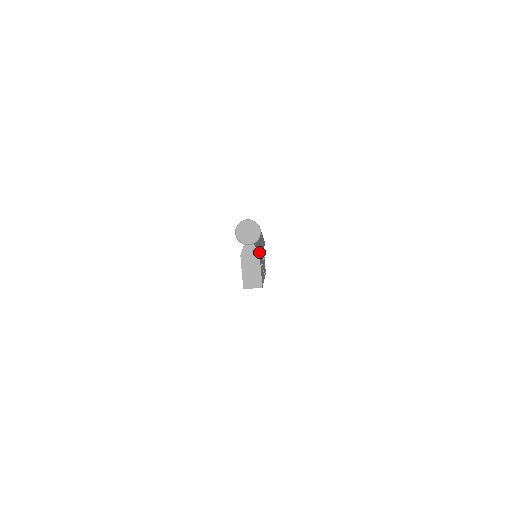
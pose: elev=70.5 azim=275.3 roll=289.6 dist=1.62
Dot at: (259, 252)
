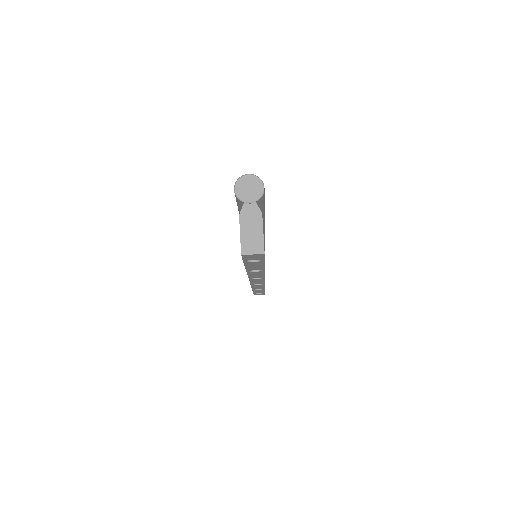
Dot at: occluded
